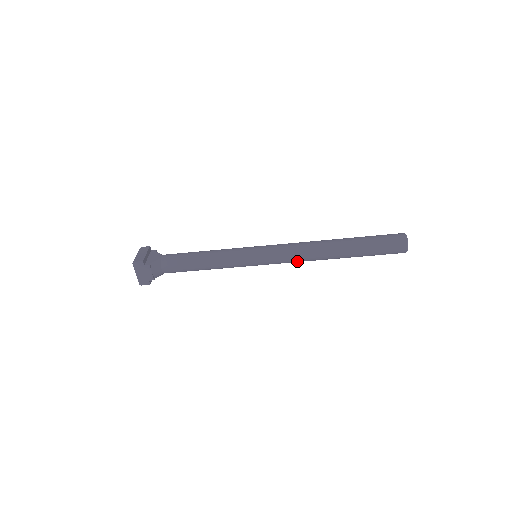
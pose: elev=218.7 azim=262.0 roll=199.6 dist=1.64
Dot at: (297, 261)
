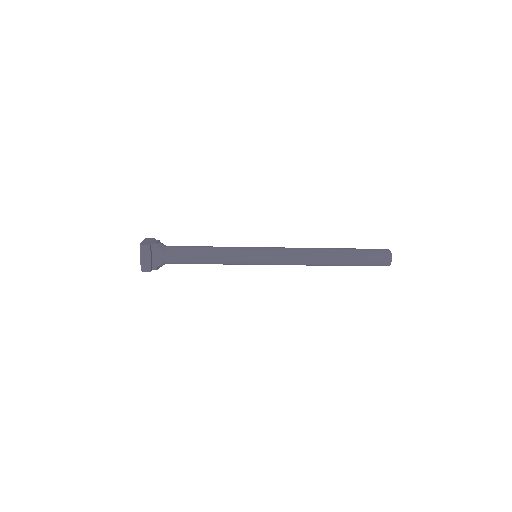
Dot at: occluded
